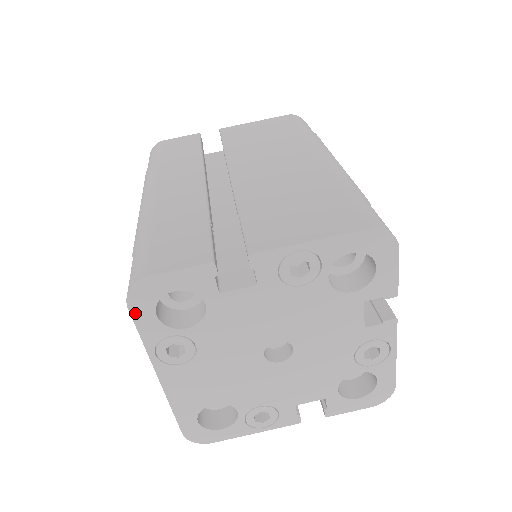
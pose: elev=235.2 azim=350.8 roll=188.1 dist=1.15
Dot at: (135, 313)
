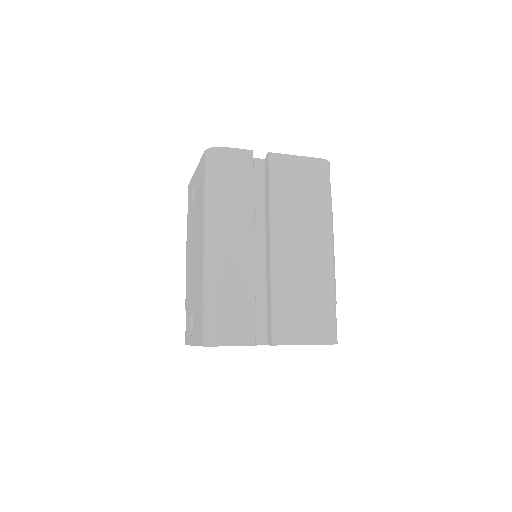
Dot at: occluded
